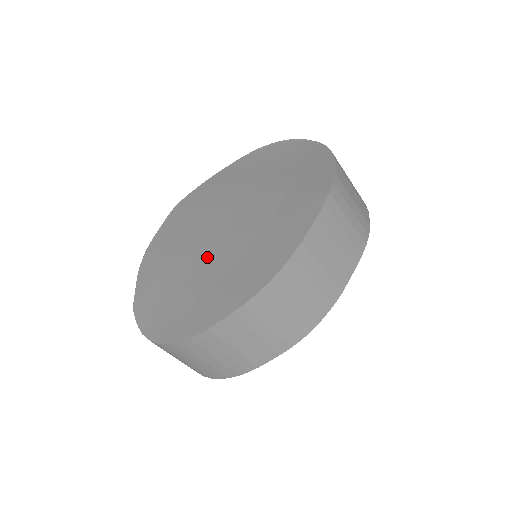
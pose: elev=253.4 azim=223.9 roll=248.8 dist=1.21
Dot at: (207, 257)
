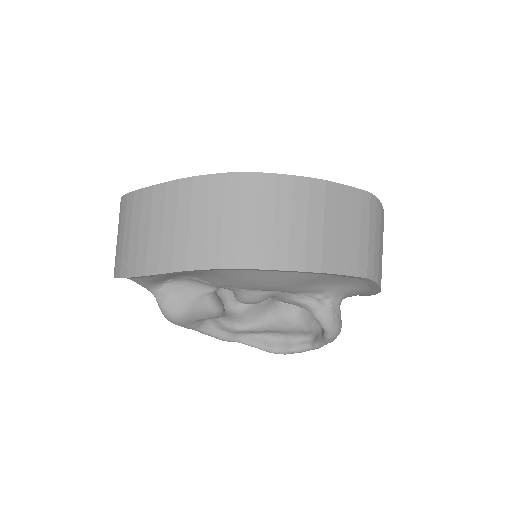
Dot at: occluded
